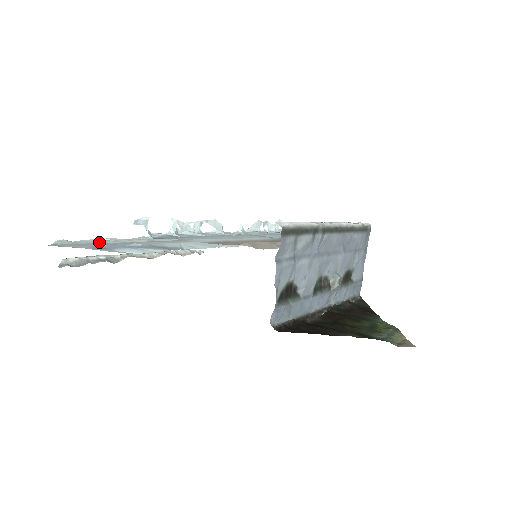
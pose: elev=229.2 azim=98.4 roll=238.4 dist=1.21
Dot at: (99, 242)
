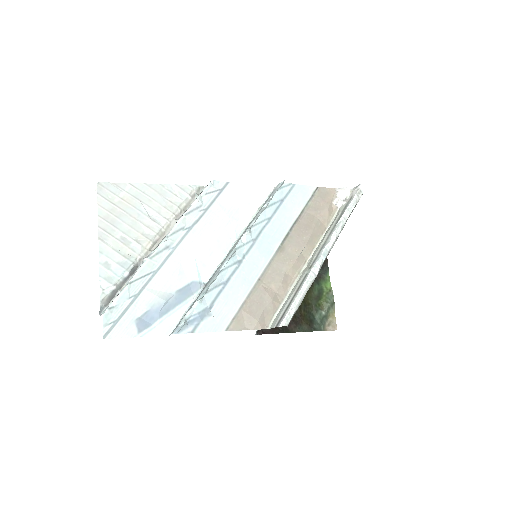
Dot at: (132, 292)
